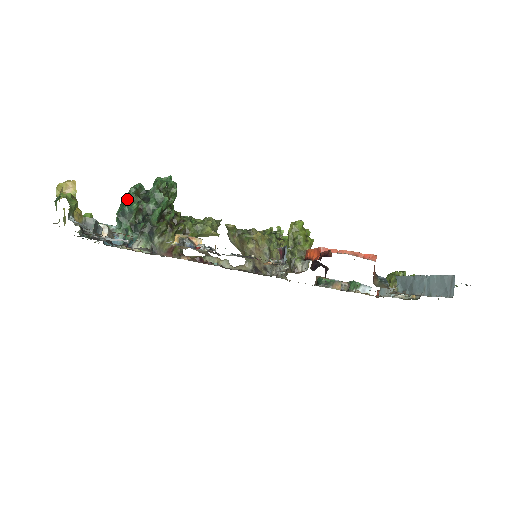
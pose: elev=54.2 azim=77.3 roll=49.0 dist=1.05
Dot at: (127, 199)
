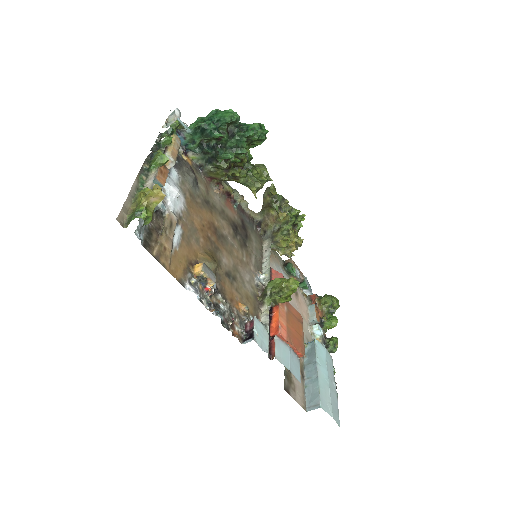
Dot at: (217, 121)
